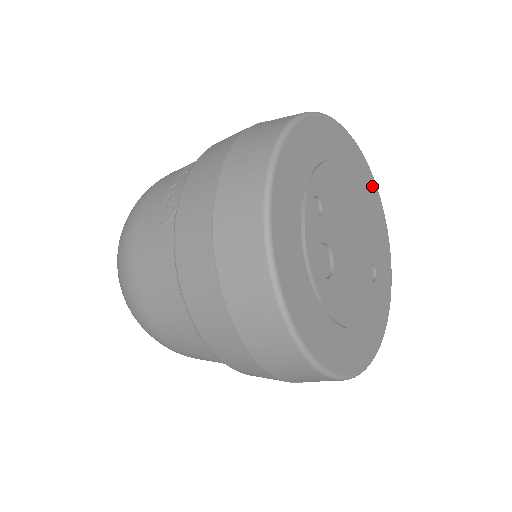
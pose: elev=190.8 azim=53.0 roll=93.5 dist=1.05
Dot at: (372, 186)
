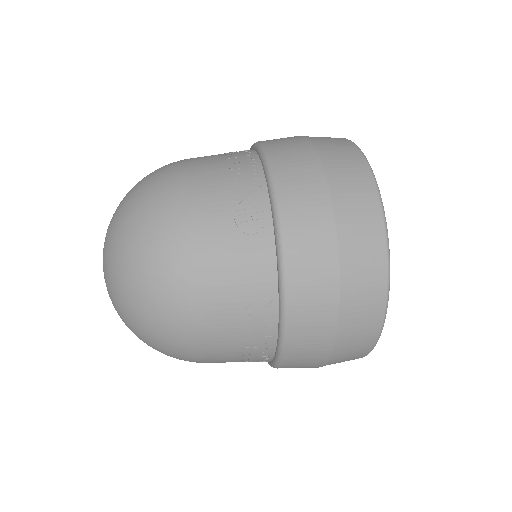
Dot at: occluded
